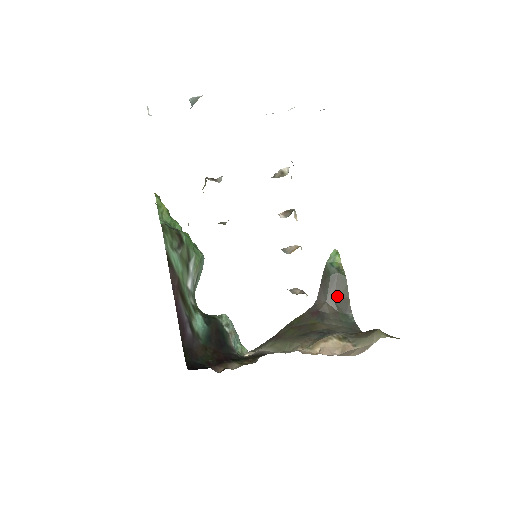
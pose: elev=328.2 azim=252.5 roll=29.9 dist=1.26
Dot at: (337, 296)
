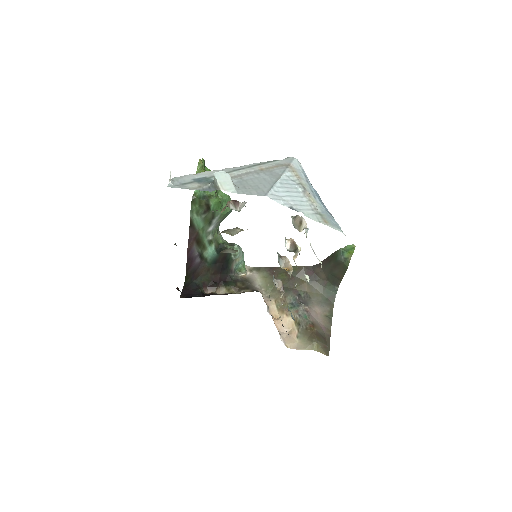
Dot at: (333, 273)
